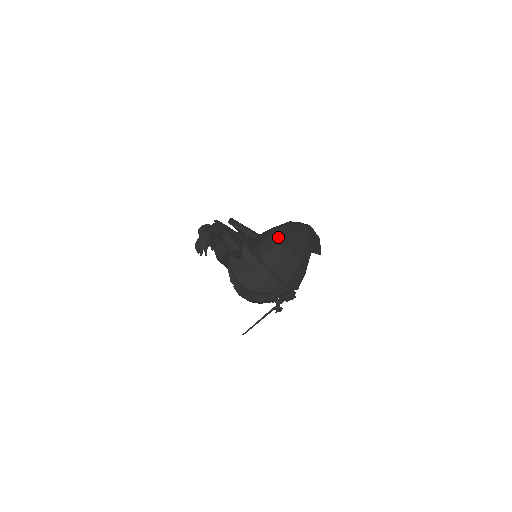
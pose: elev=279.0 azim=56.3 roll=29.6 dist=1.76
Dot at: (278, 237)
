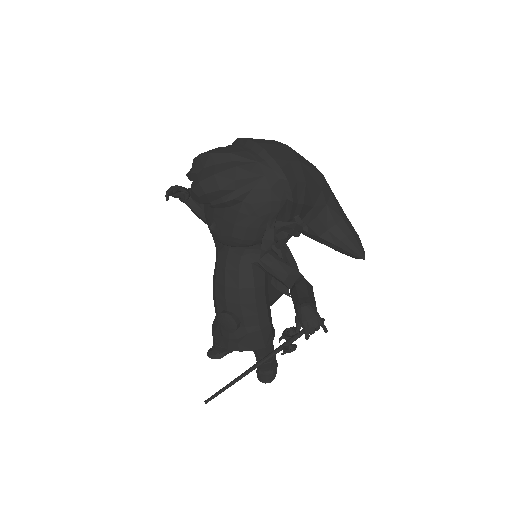
Dot at: occluded
